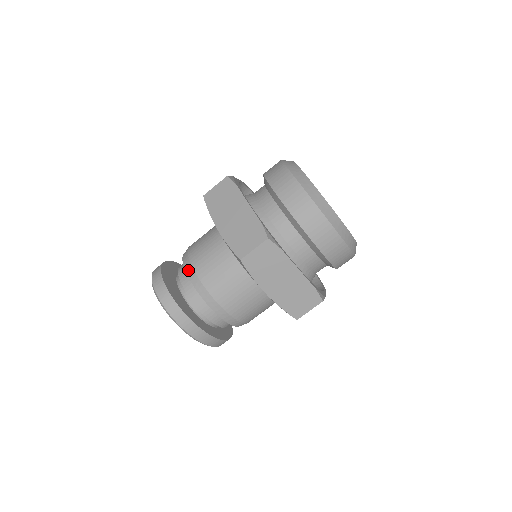
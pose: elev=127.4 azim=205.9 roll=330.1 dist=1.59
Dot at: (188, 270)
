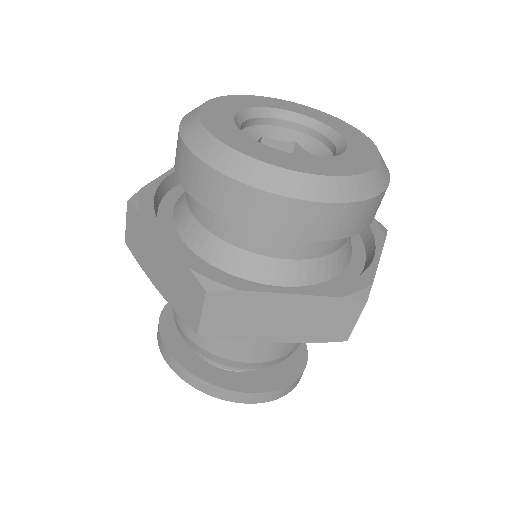
Dot at: occluded
